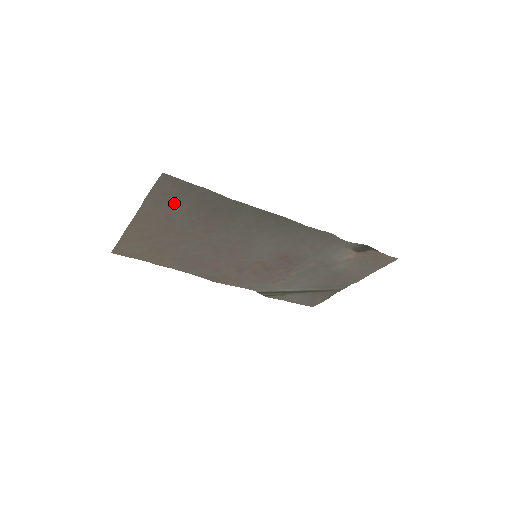
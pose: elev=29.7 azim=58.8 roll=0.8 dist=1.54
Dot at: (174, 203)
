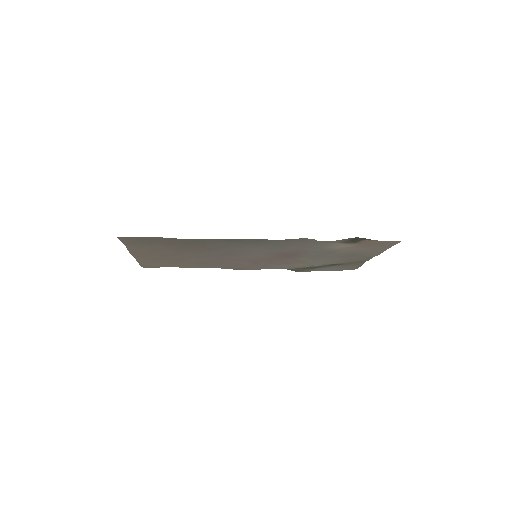
Dot at: (149, 245)
